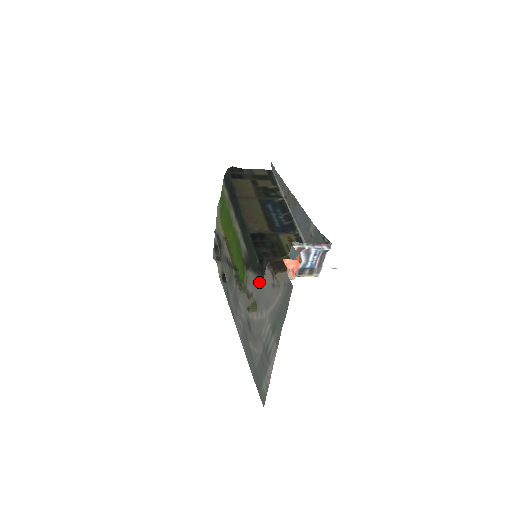
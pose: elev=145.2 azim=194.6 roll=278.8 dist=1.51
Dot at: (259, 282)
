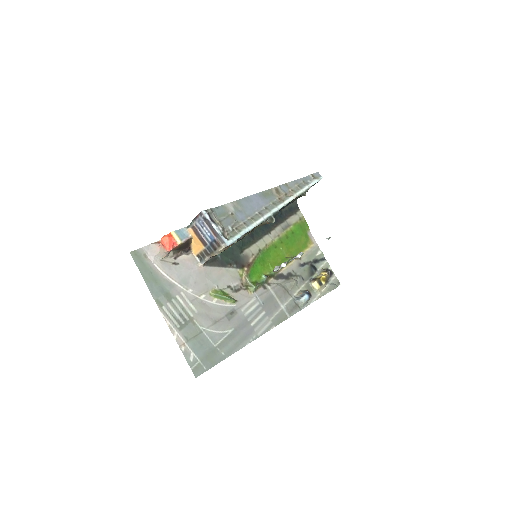
Dot at: (210, 271)
